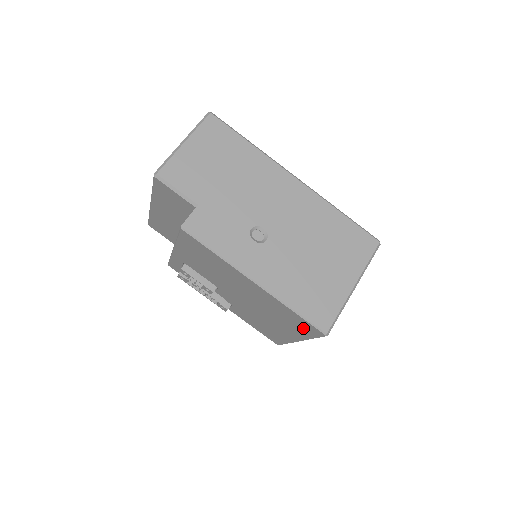
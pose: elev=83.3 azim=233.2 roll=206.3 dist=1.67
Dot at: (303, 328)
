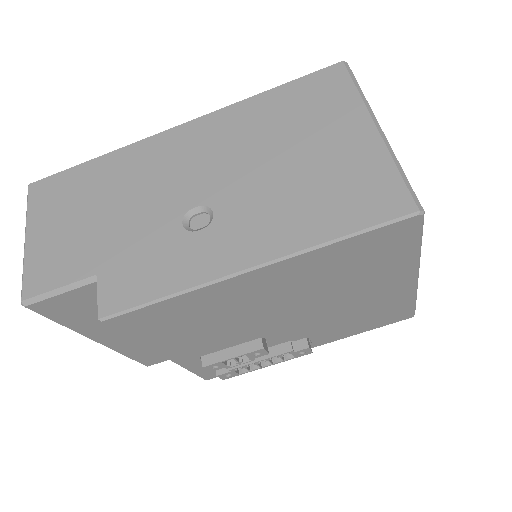
Dot at: (389, 249)
